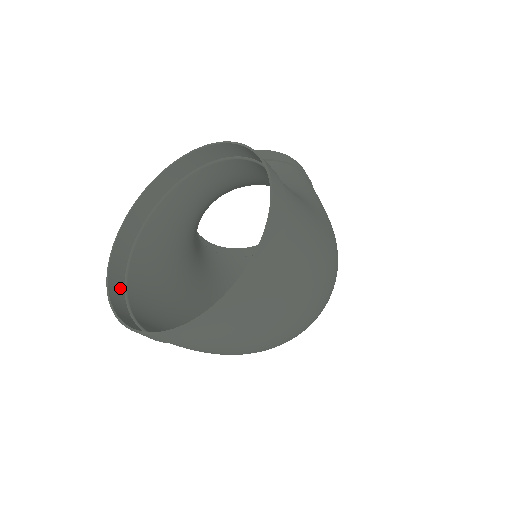
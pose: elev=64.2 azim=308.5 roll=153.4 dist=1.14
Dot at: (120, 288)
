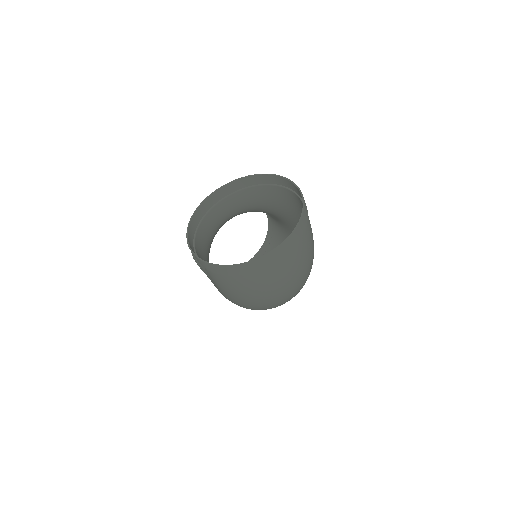
Dot at: occluded
